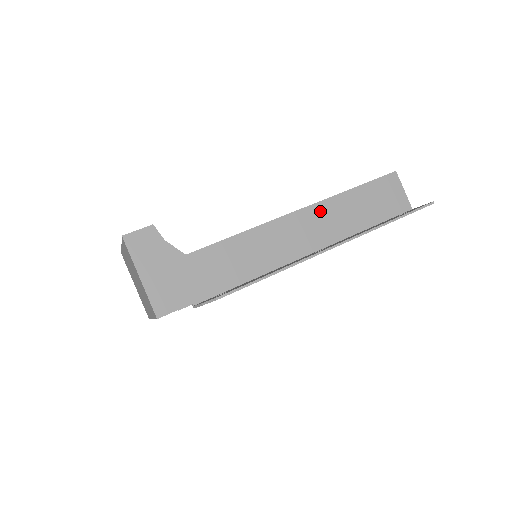
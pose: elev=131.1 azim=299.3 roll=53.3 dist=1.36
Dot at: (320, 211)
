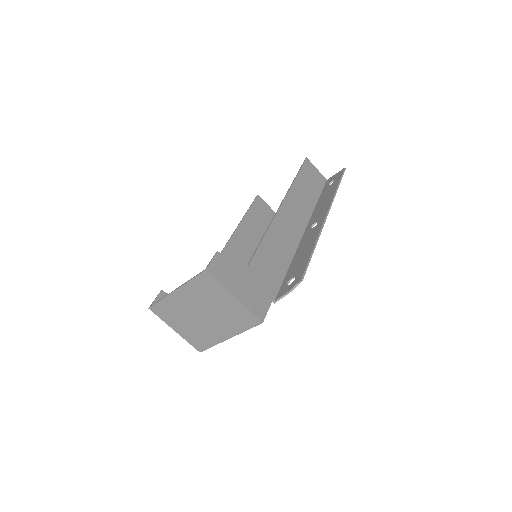
Dot at: (291, 200)
